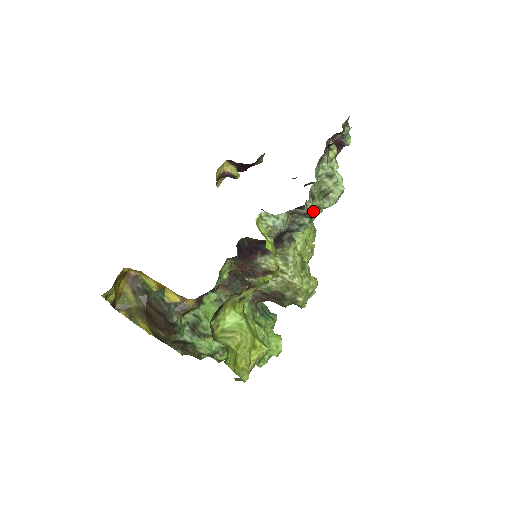
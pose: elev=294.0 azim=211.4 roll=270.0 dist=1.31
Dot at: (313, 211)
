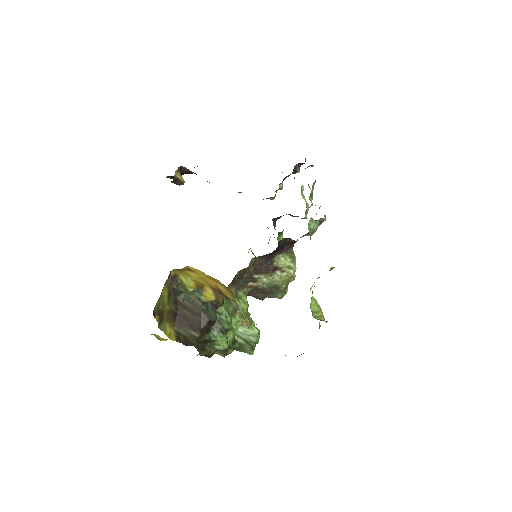
Dot at: occluded
